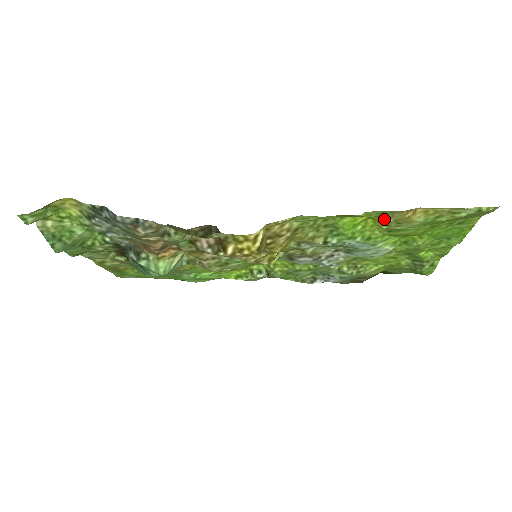
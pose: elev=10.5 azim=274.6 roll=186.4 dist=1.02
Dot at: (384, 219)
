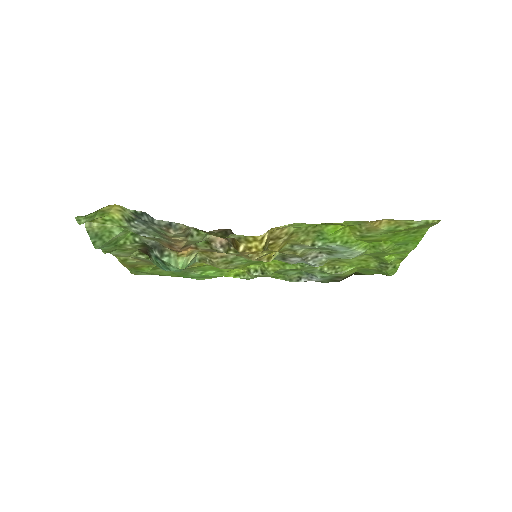
Dot at: (358, 227)
